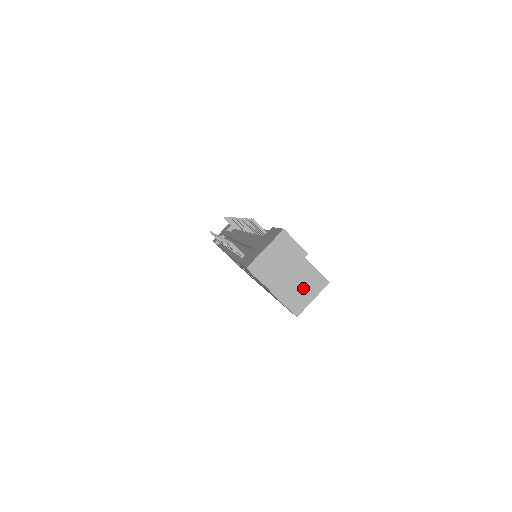
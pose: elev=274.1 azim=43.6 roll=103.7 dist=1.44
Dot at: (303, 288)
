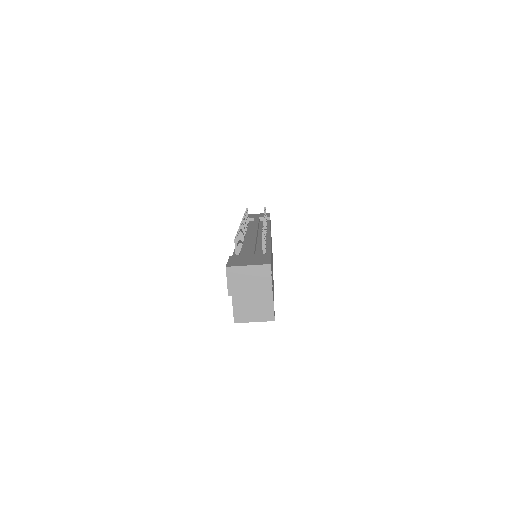
Dot at: (254, 309)
